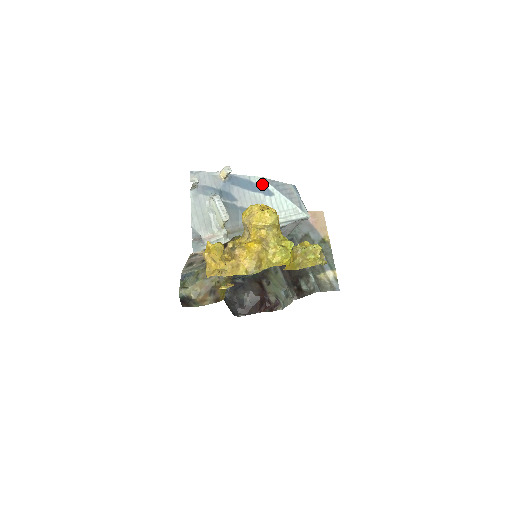
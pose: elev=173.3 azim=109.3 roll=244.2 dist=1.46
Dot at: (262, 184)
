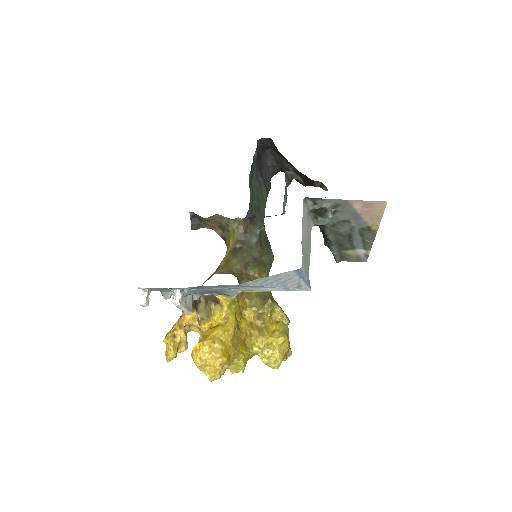
Dot at: (240, 286)
